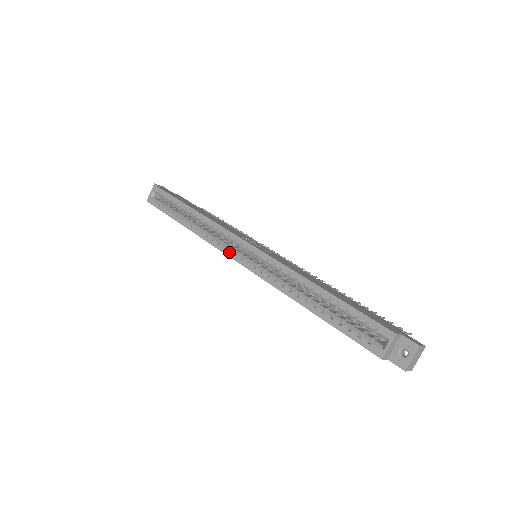
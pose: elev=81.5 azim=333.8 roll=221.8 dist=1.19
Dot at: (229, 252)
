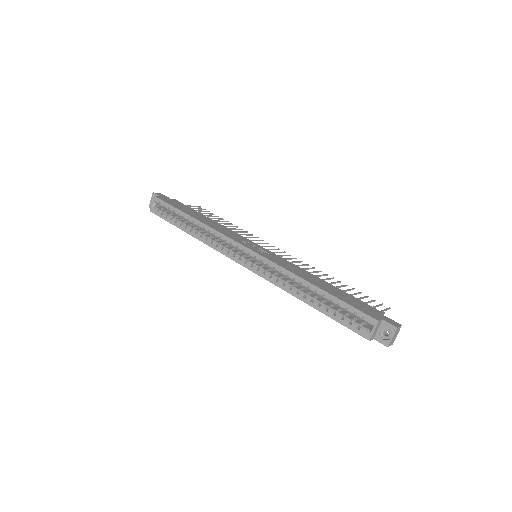
Dot at: (233, 257)
